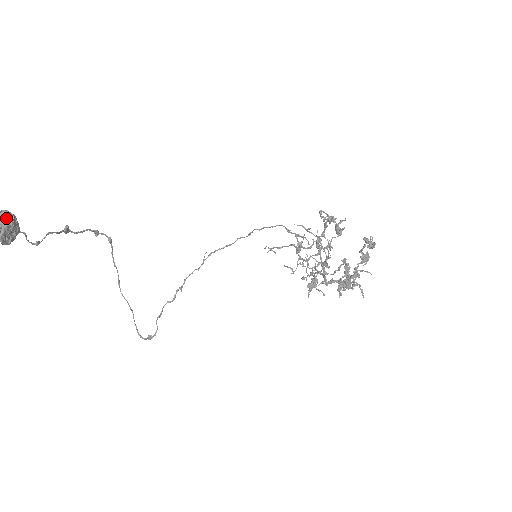
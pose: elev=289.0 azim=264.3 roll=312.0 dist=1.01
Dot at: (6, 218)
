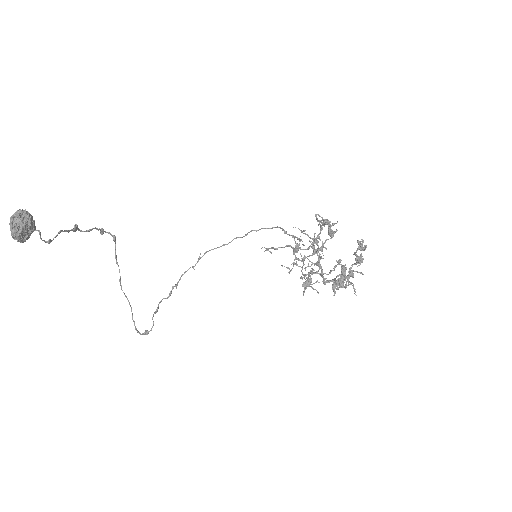
Dot at: (24, 217)
